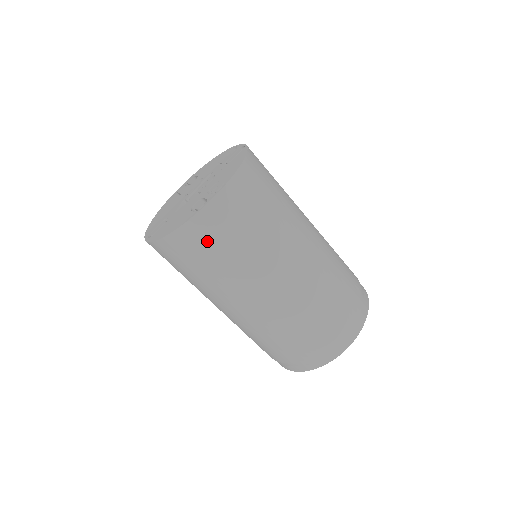
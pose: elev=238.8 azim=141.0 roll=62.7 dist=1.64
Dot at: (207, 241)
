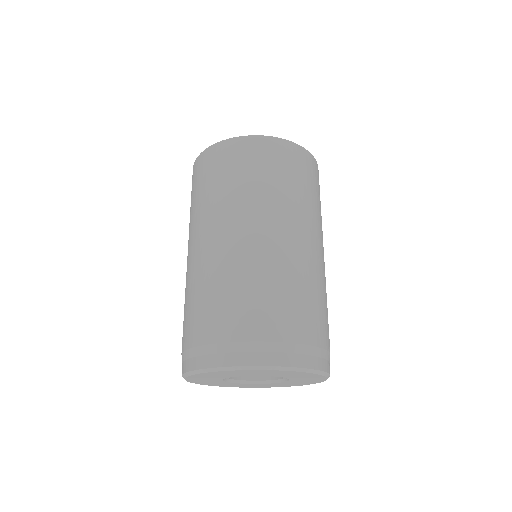
Dot at: (213, 166)
